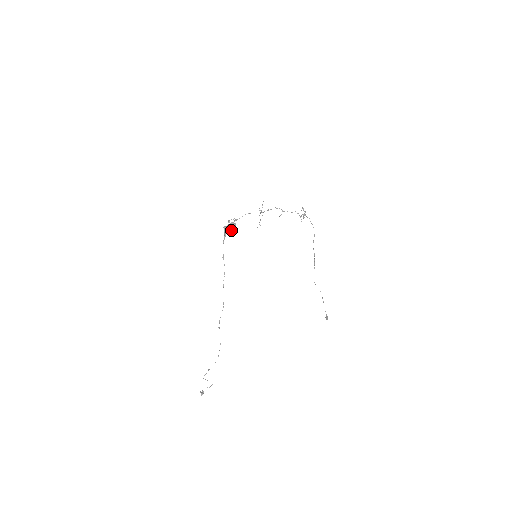
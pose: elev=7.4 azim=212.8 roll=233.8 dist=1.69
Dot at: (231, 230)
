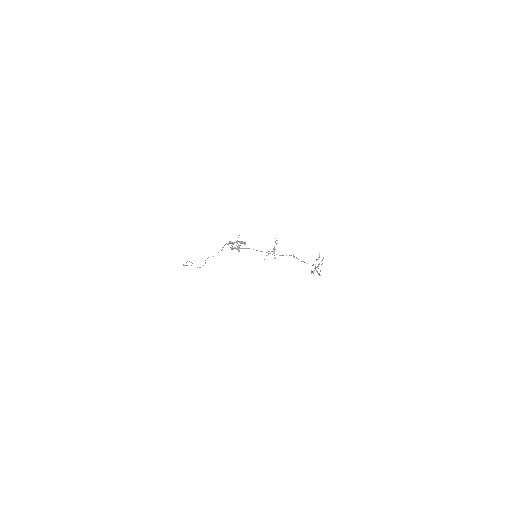
Dot at: occluded
